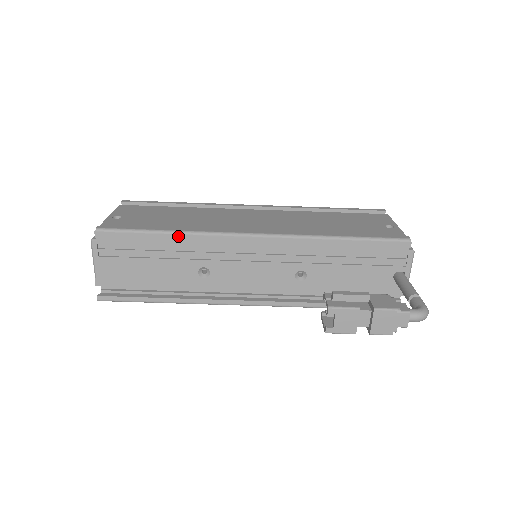
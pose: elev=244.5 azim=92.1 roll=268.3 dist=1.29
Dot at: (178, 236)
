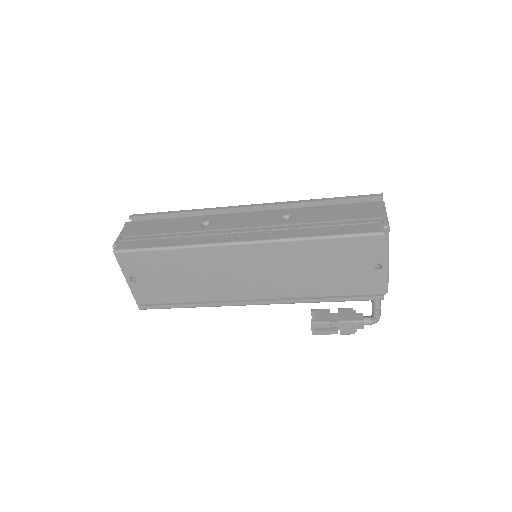
Dot at: (199, 306)
